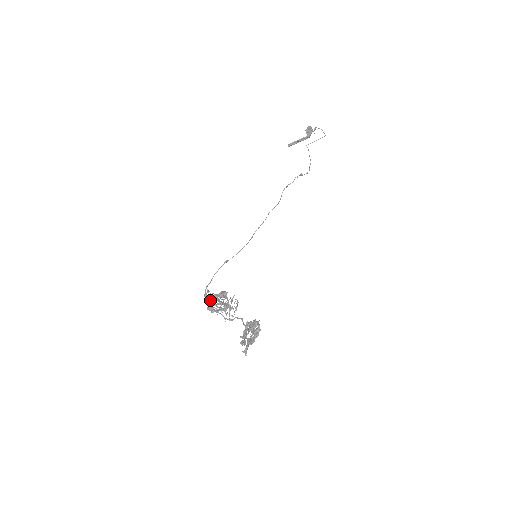
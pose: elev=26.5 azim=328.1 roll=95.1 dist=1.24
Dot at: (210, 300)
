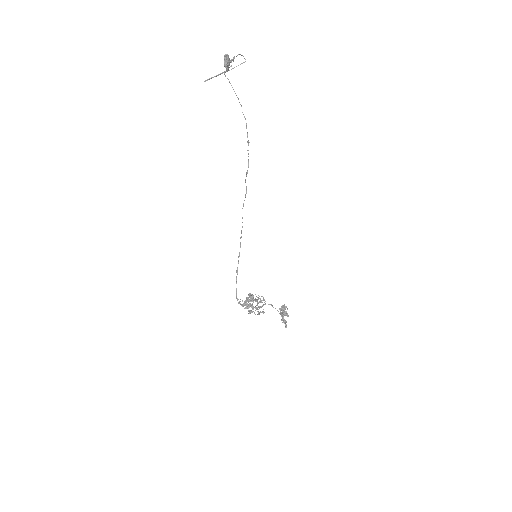
Dot at: (247, 308)
